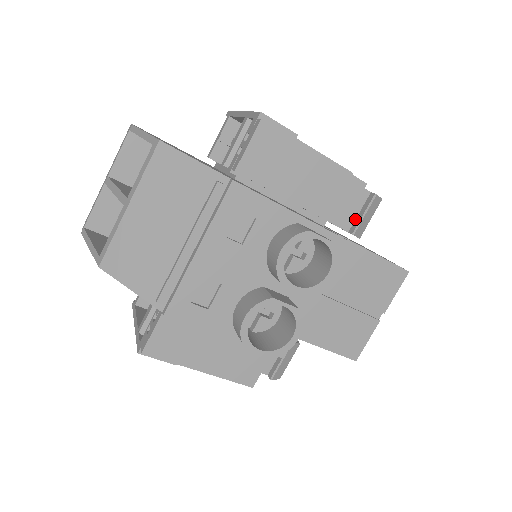
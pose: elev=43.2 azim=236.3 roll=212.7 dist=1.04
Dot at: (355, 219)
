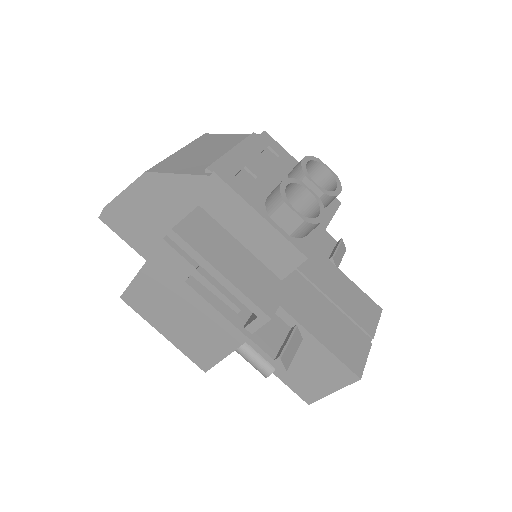
Dot at: (330, 254)
